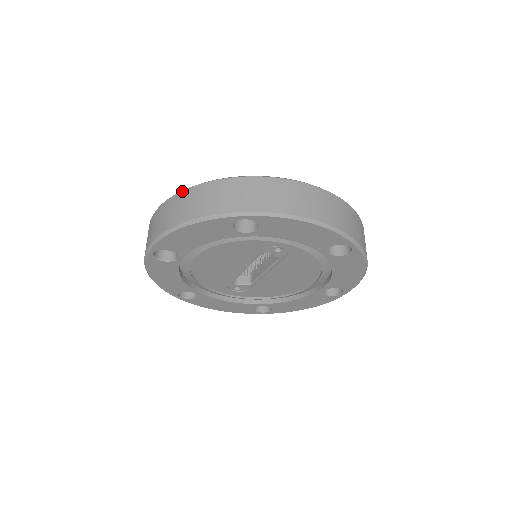
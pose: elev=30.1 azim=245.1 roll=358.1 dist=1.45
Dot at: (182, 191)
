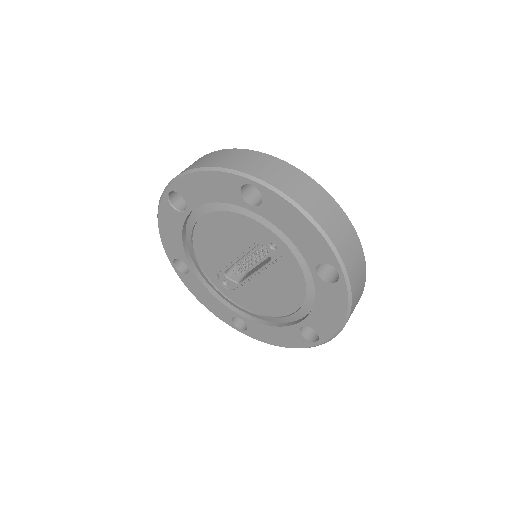
Dot at: (220, 150)
